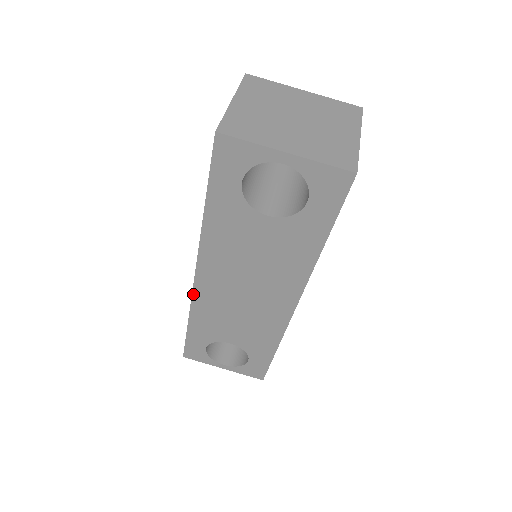
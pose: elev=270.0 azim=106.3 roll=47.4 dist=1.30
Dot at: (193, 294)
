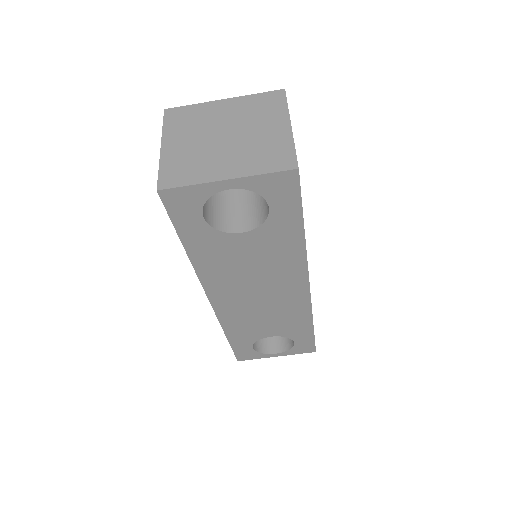
Dot at: (216, 314)
